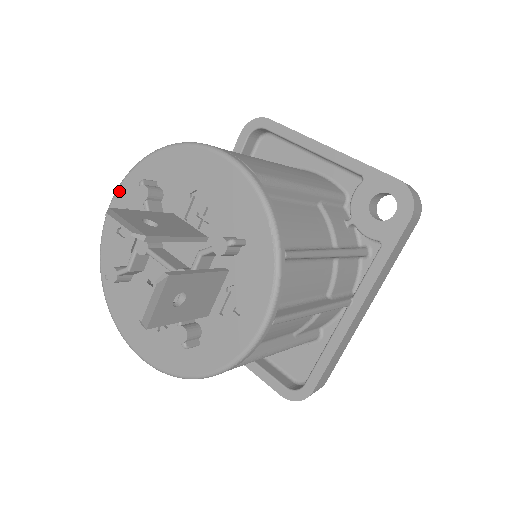
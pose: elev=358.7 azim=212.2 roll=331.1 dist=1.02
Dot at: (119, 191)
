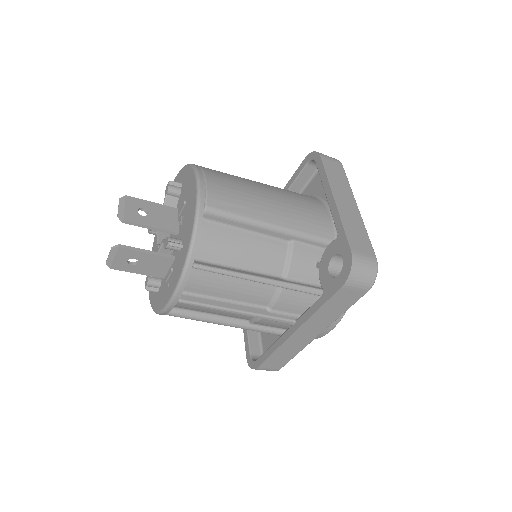
Dot at: (175, 179)
